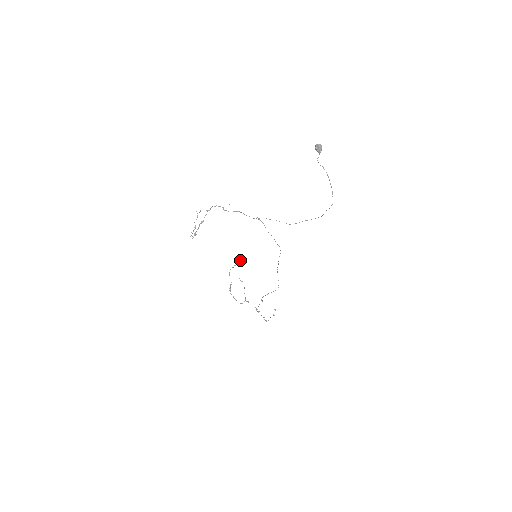
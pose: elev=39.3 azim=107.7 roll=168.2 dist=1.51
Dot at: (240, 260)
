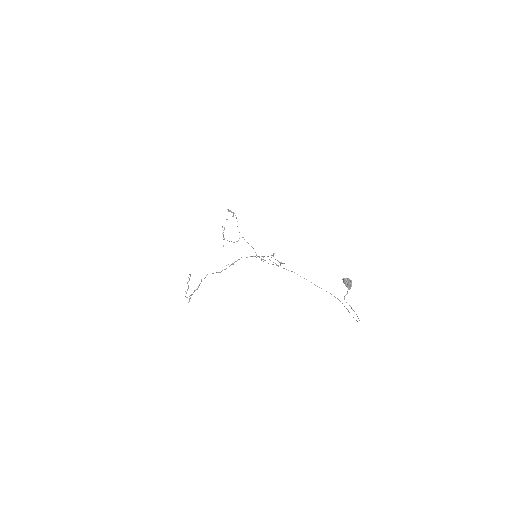
Dot at: occluded
